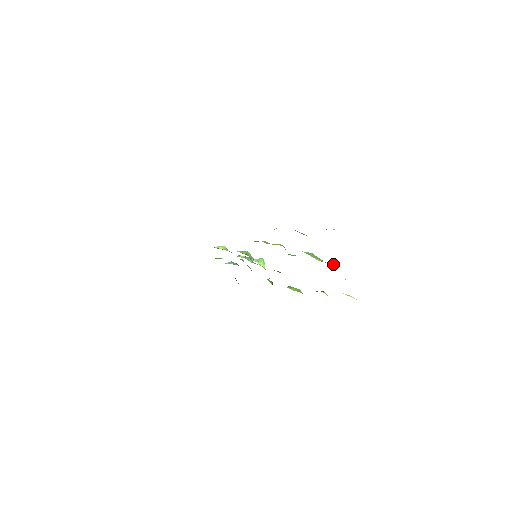
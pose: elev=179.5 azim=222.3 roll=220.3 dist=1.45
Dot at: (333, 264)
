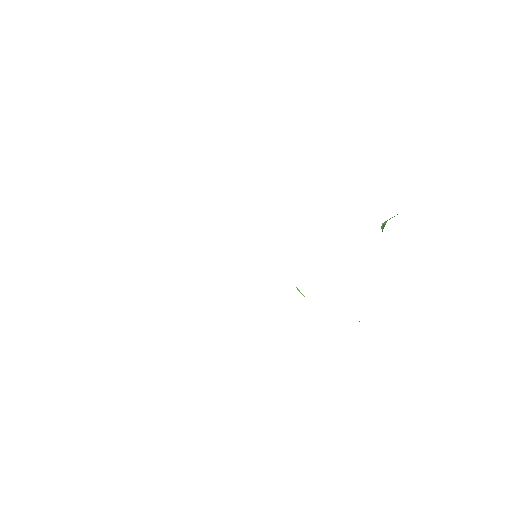
Dot at: occluded
